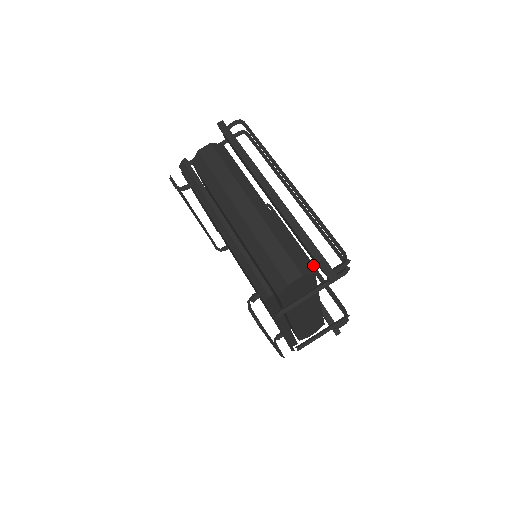
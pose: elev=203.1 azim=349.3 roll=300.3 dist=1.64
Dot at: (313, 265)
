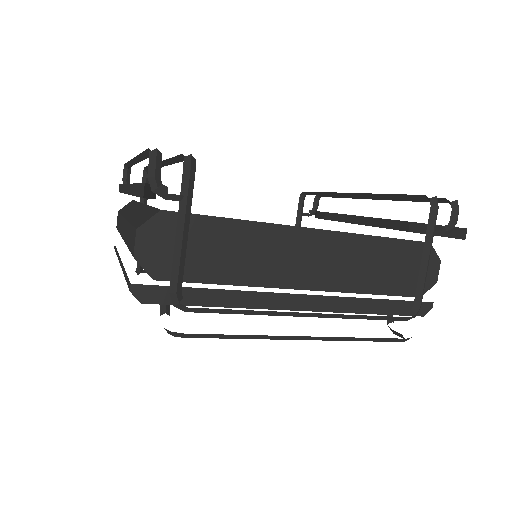
Dot at: (362, 195)
